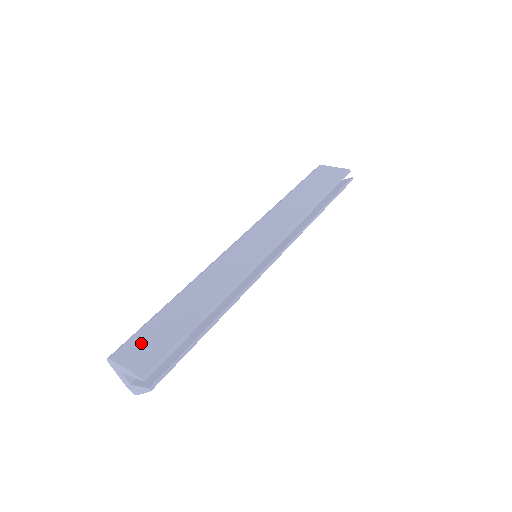
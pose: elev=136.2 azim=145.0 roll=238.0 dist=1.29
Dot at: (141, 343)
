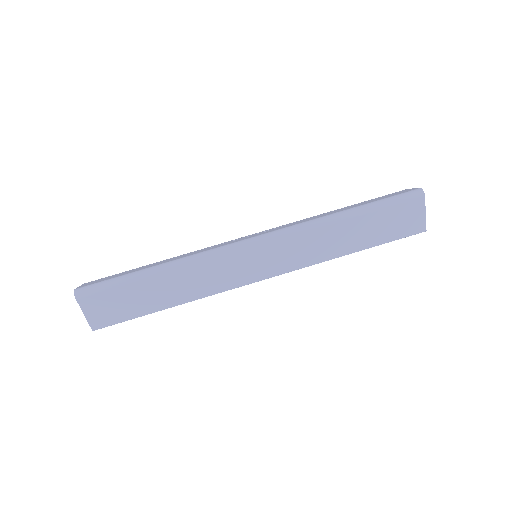
Dot at: (106, 302)
